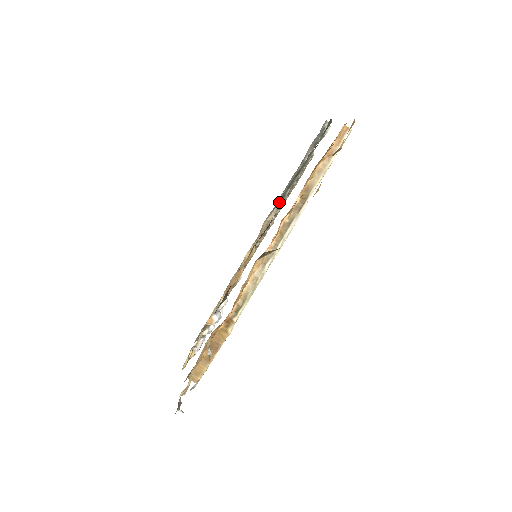
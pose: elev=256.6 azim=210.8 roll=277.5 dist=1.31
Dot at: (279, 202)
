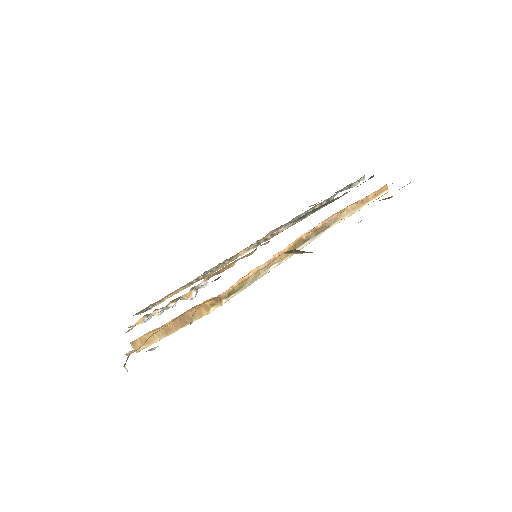
Dot at: (297, 220)
